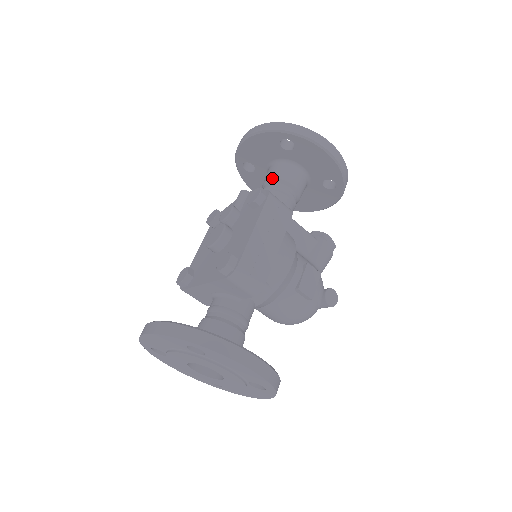
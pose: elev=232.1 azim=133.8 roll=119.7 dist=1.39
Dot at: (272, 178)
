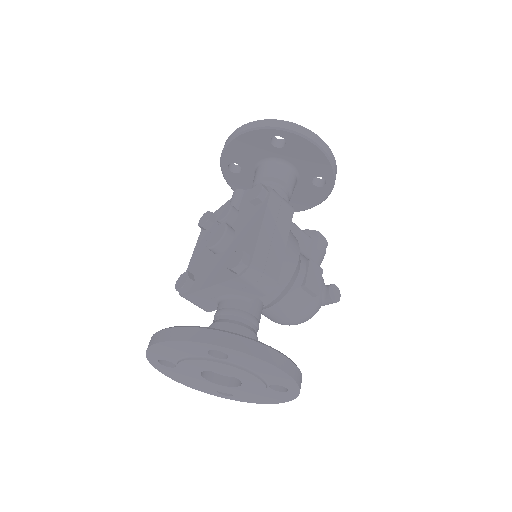
Dot at: (264, 177)
